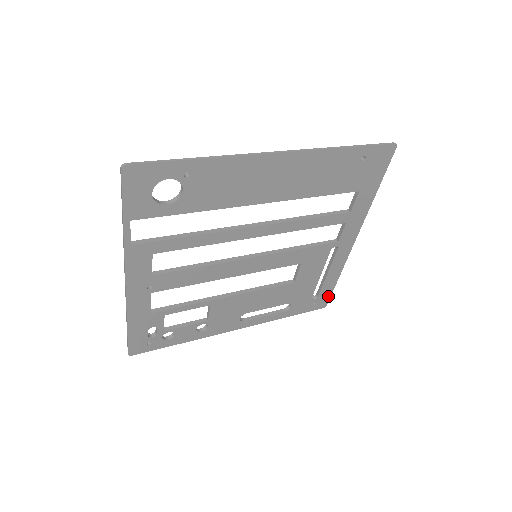
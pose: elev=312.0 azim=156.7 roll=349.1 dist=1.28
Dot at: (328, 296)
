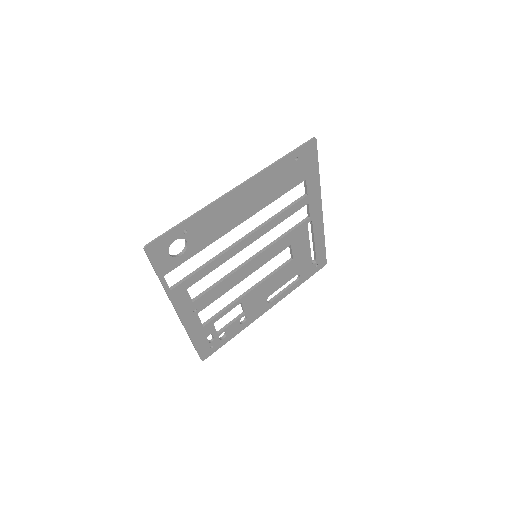
Dot at: (324, 256)
